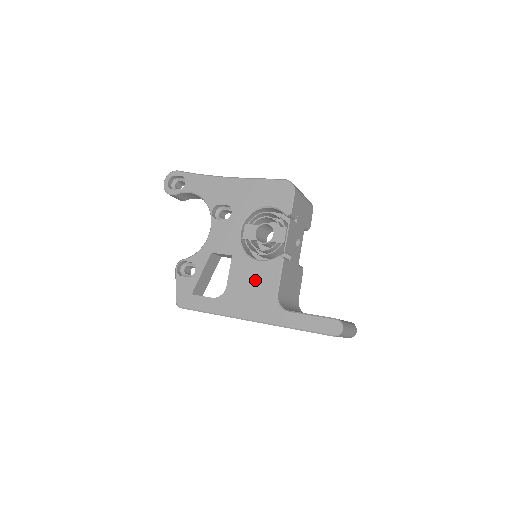
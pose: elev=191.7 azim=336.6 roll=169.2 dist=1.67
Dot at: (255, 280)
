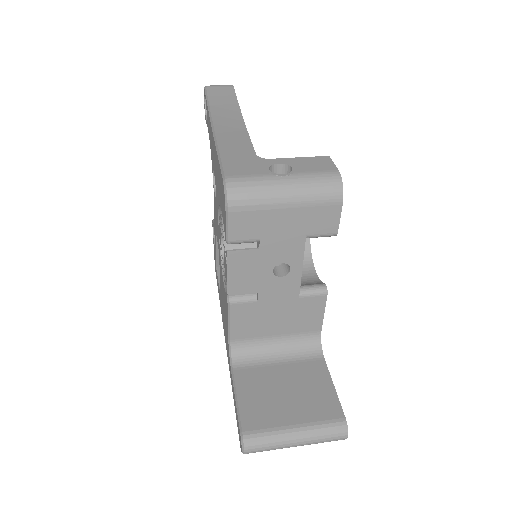
Dot at: (224, 303)
